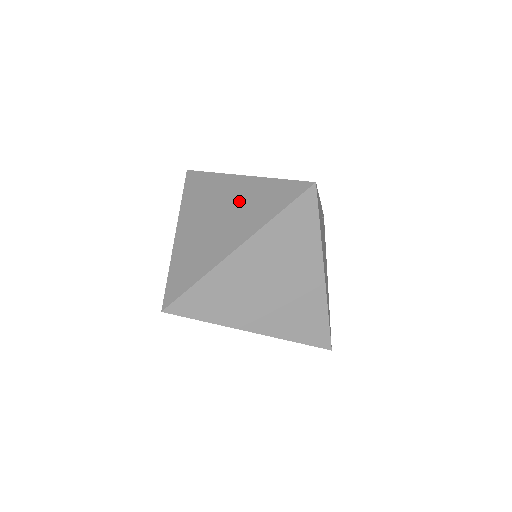
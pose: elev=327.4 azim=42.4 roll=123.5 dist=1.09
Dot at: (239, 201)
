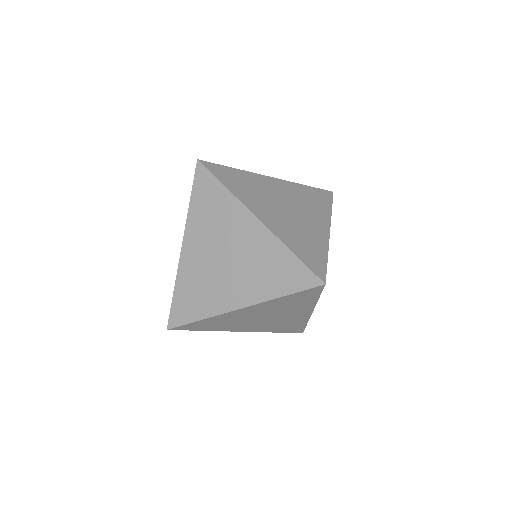
Dot at: (249, 253)
